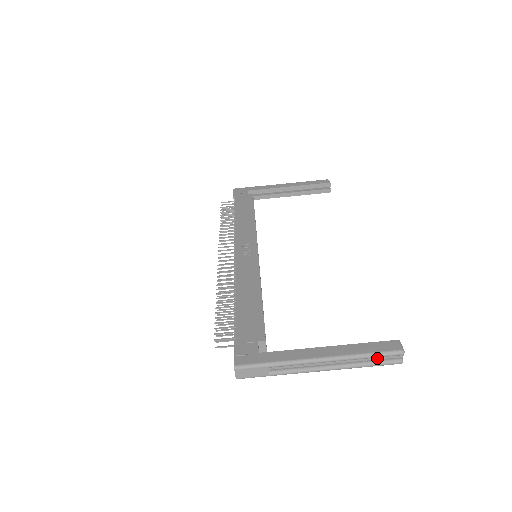
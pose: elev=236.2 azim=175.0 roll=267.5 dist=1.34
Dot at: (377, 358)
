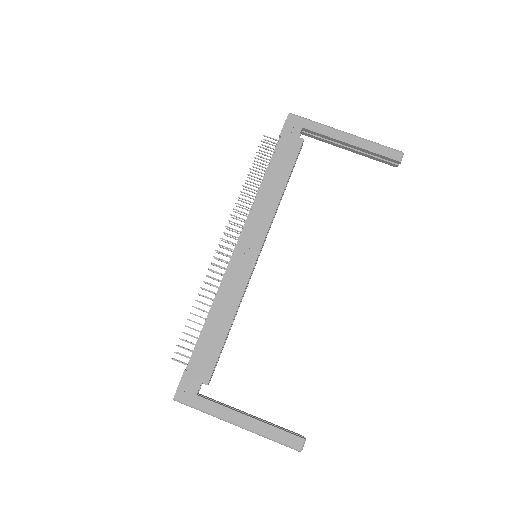
Dot at: occluded
